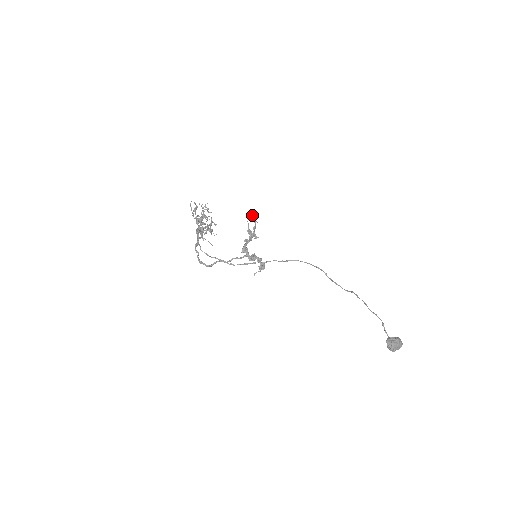
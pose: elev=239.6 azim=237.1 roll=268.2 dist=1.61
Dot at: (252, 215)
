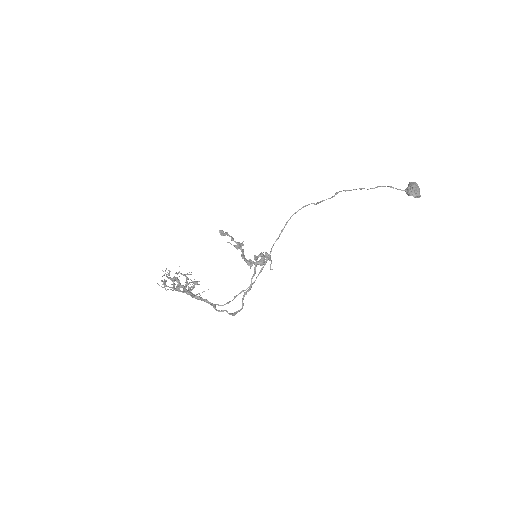
Dot at: occluded
